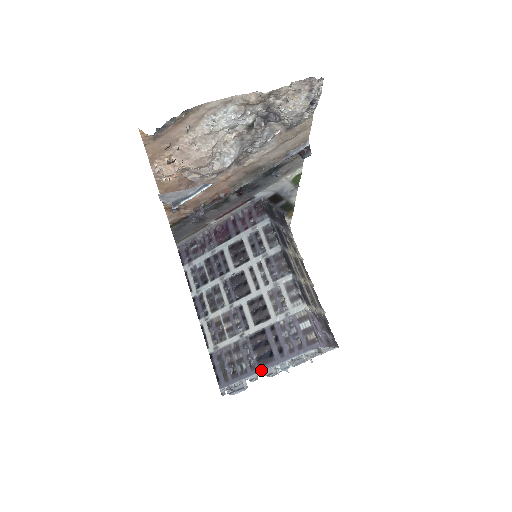
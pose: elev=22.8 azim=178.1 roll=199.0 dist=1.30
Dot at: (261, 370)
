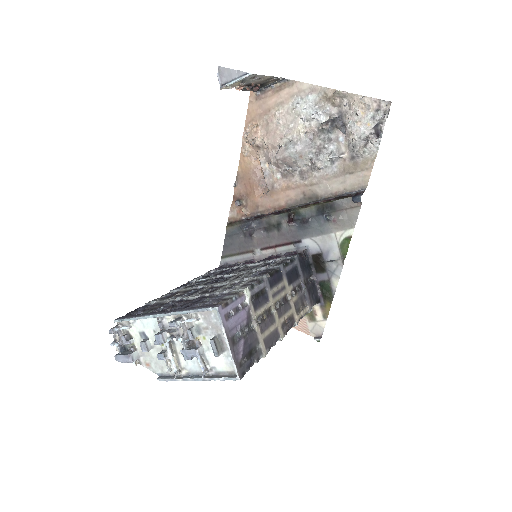
Dot at: (157, 313)
